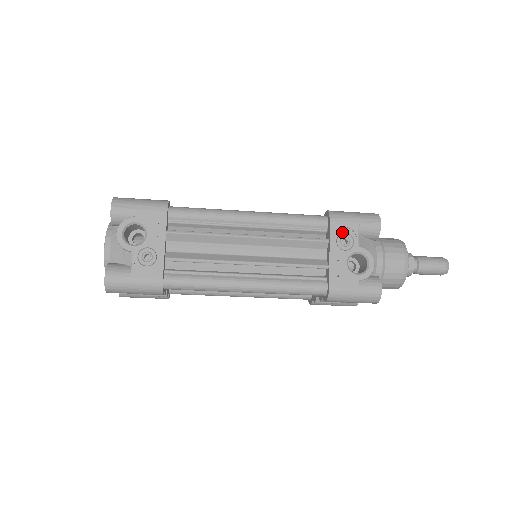
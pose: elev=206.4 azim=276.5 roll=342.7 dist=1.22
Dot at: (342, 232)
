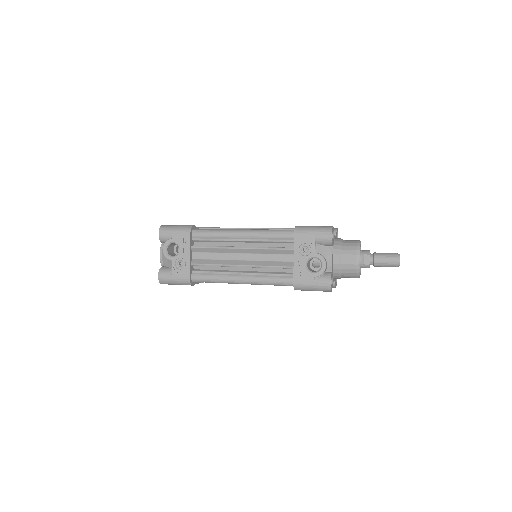
Dot at: (303, 243)
